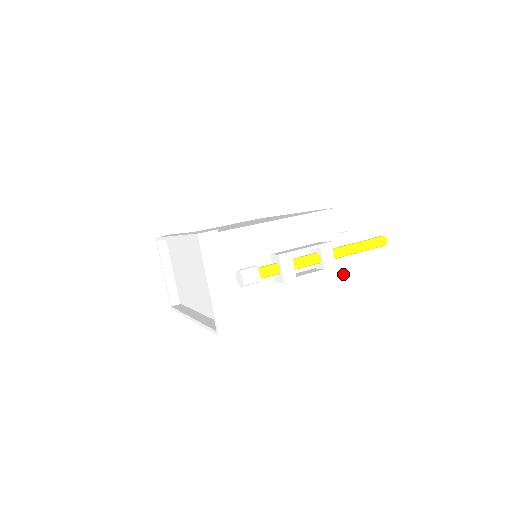
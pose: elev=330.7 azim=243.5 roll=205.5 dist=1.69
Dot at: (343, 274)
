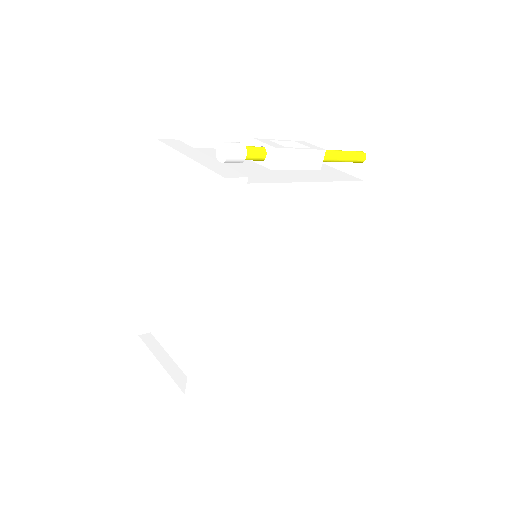
Dot at: (344, 174)
